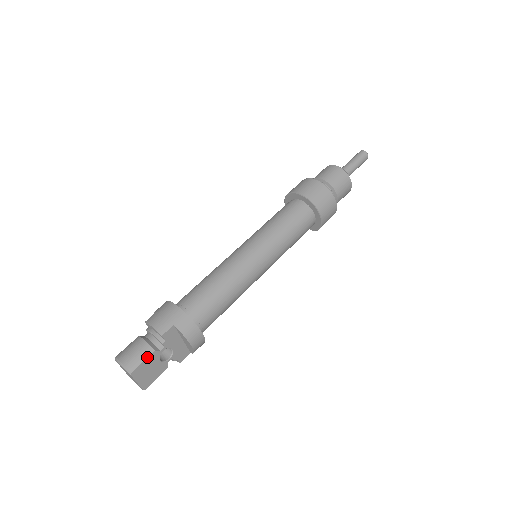
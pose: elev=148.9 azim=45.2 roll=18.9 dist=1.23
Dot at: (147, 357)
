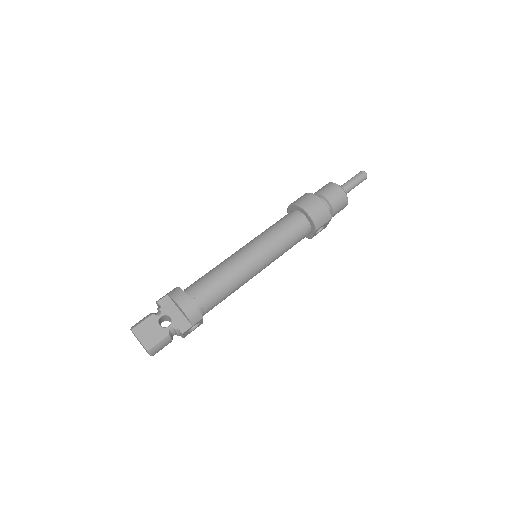
Dot at: (146, 319)
